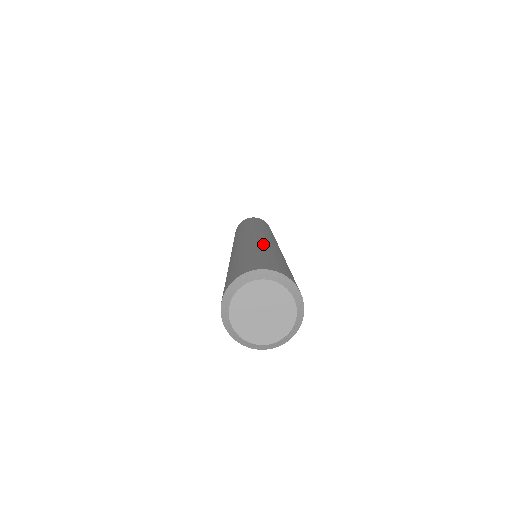
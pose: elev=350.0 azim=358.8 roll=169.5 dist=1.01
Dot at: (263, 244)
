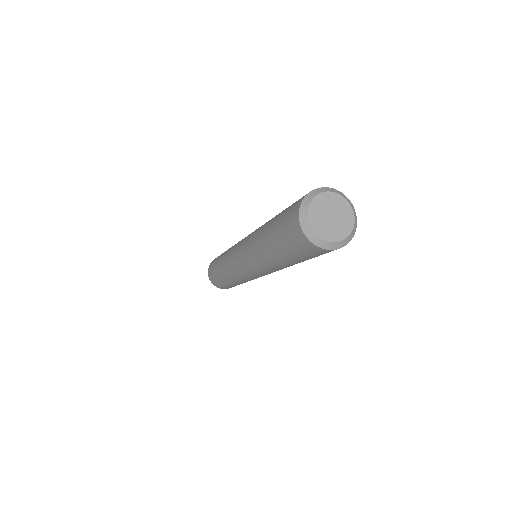
Dot at: occluded
